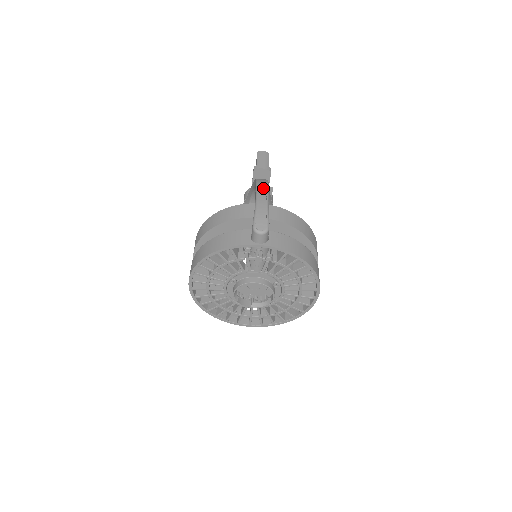
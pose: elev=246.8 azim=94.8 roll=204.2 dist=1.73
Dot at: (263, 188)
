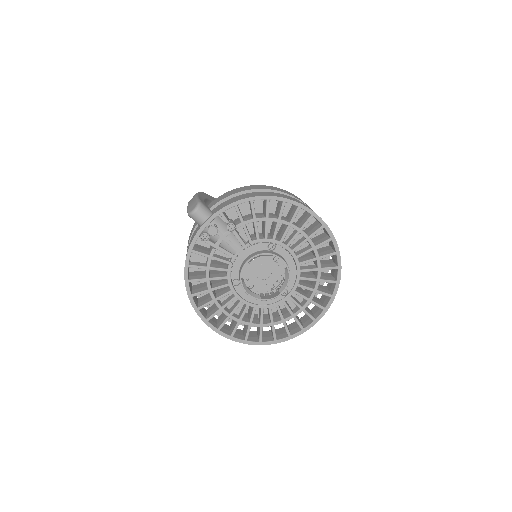
Dot at: occluded
